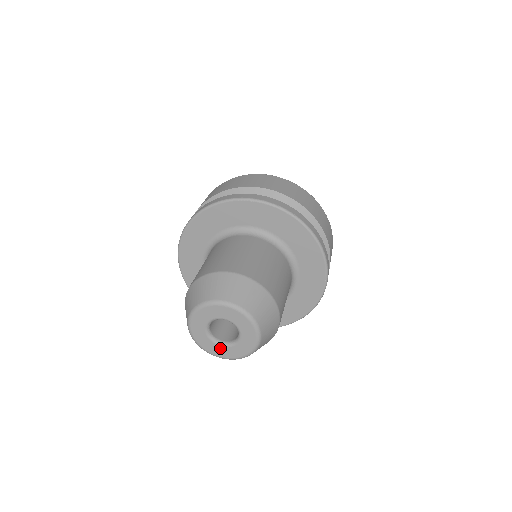
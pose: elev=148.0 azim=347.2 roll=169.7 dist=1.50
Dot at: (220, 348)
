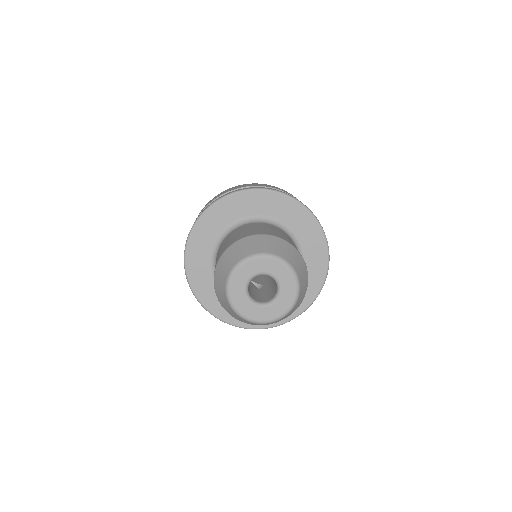
Dot at: (249, 305)
